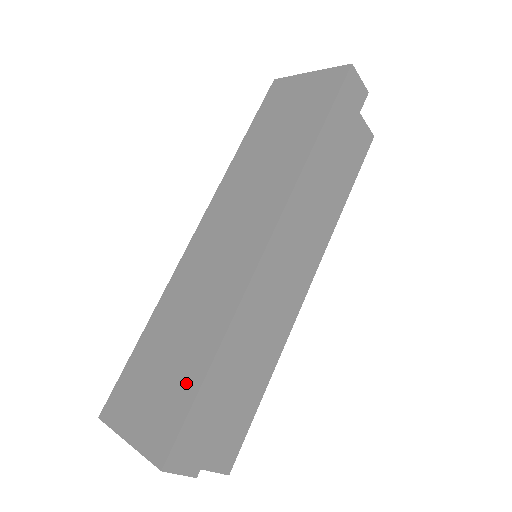
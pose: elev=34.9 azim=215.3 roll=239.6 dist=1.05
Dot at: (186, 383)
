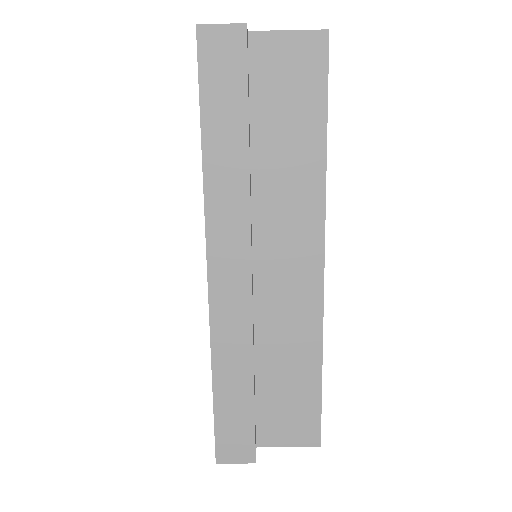
Dot at: occluded
